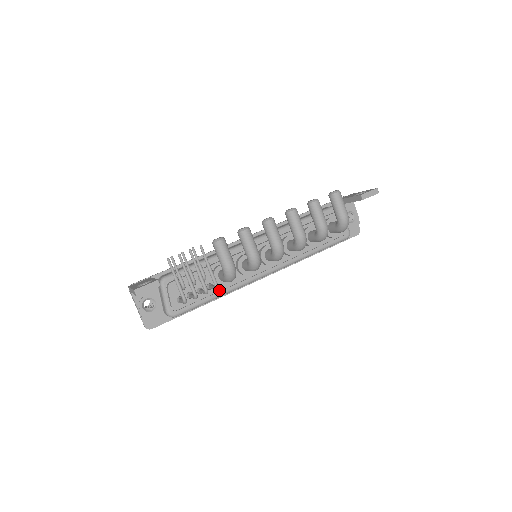
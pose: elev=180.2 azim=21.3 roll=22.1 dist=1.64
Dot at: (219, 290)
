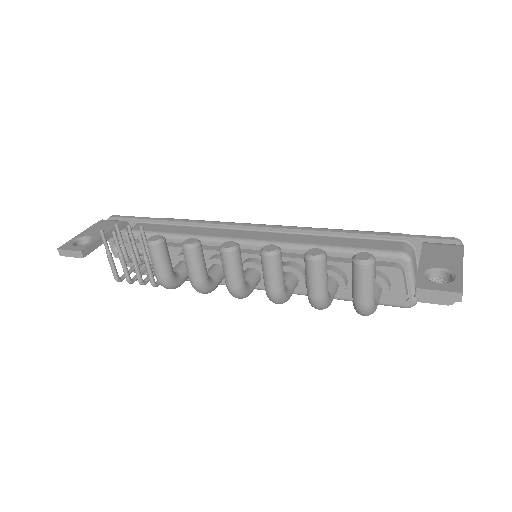
Dot at: occluded
